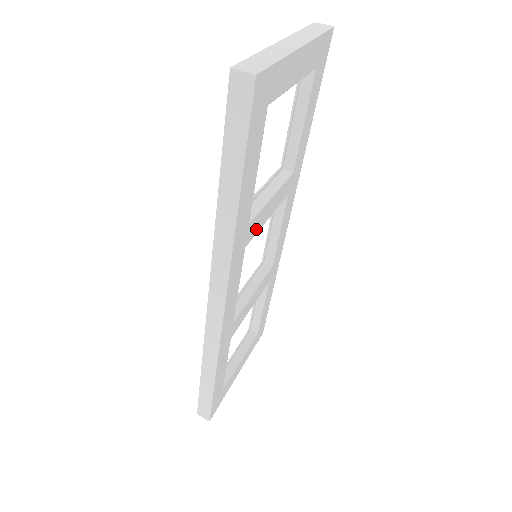
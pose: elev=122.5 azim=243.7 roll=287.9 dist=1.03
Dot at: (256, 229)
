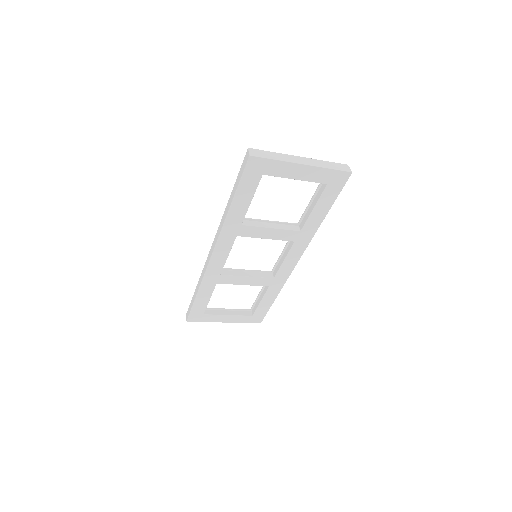
Dot at: (250, 234)
